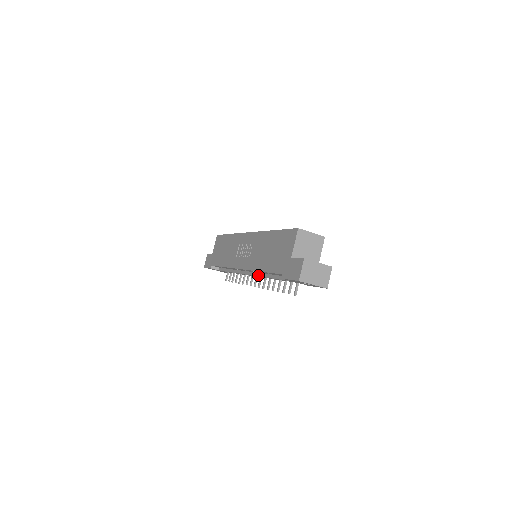
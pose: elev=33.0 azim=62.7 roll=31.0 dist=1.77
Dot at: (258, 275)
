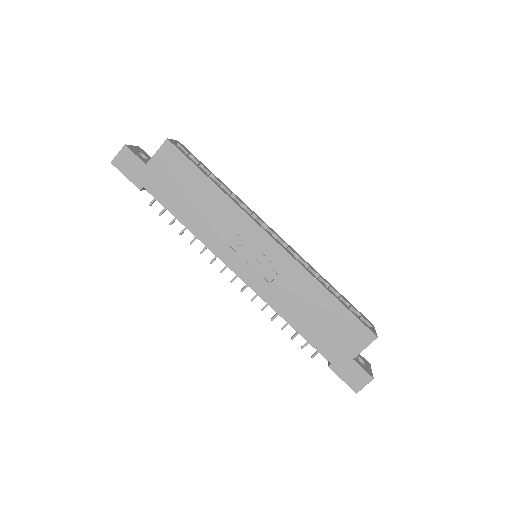
Dot at: occluded
